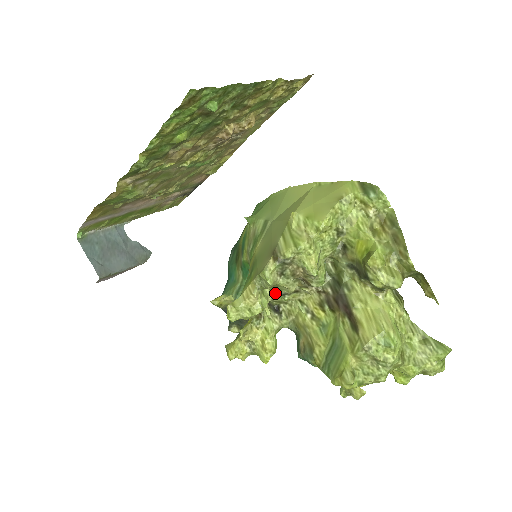
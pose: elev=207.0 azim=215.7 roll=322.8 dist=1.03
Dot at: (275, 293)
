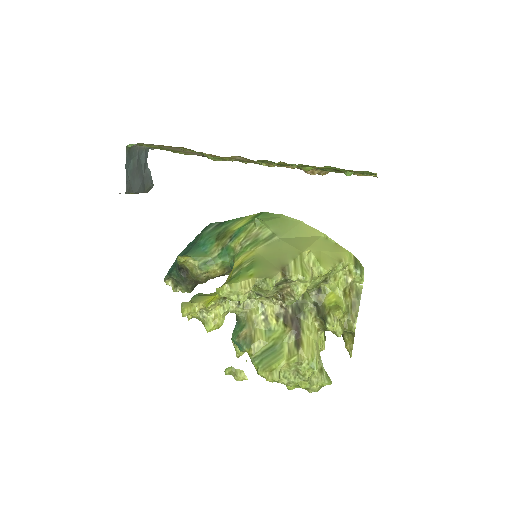
Dot at: (254, 290)
